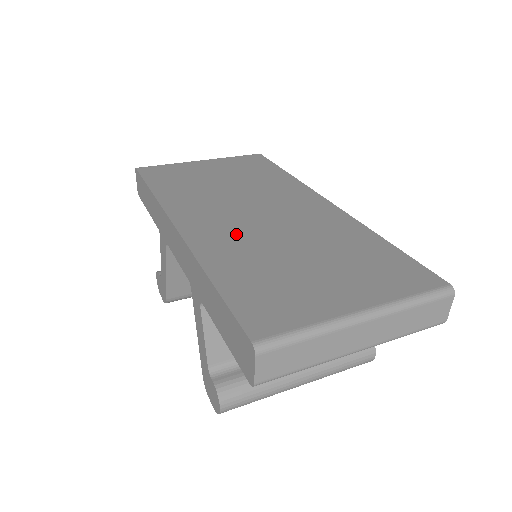
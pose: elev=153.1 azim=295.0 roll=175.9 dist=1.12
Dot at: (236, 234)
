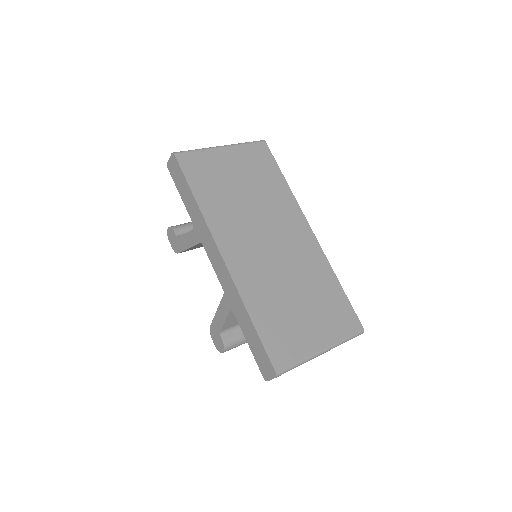
Dot at: (260, 269)
